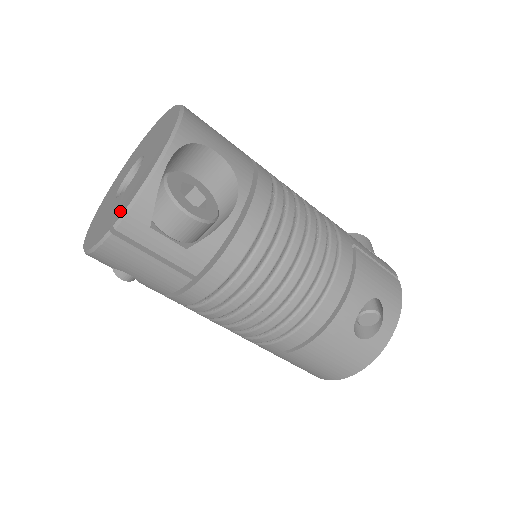
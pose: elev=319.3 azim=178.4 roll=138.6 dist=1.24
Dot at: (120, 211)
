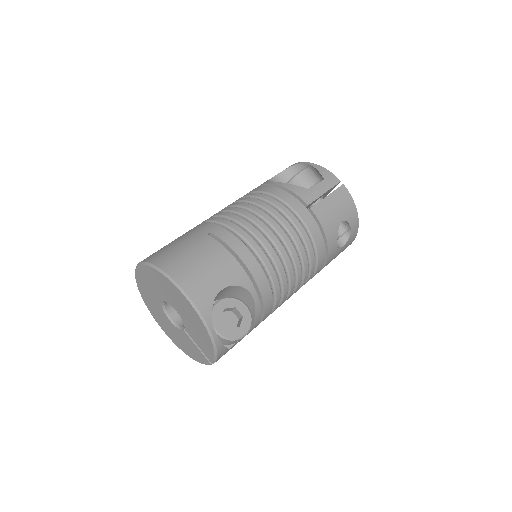
Dot at: (207, 355)
